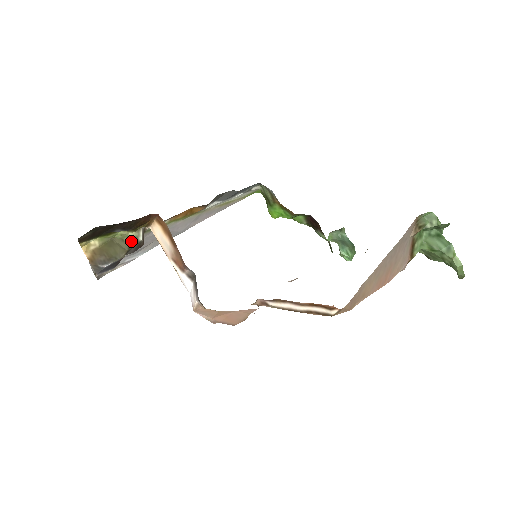
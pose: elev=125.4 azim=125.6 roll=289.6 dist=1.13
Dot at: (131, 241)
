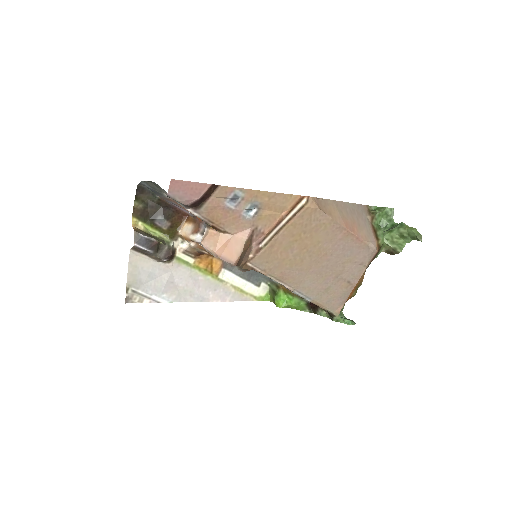
Dot at: (164, 242)
